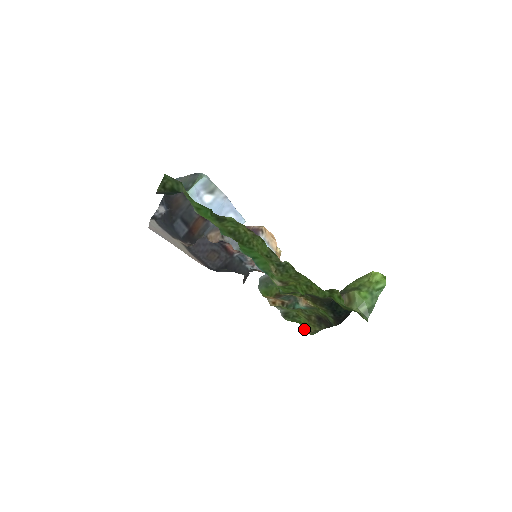
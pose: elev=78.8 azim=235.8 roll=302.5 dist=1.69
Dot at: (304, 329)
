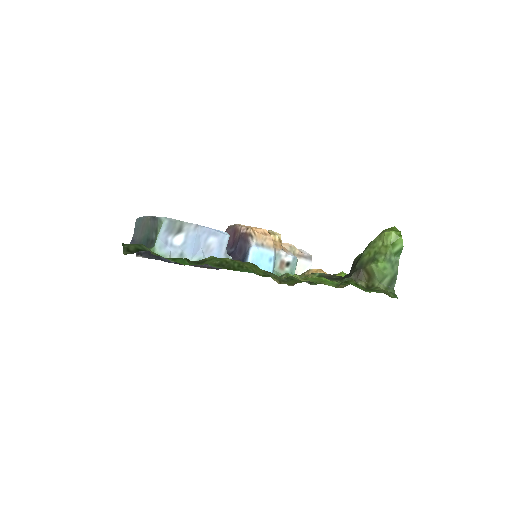
Dot at: occluded
